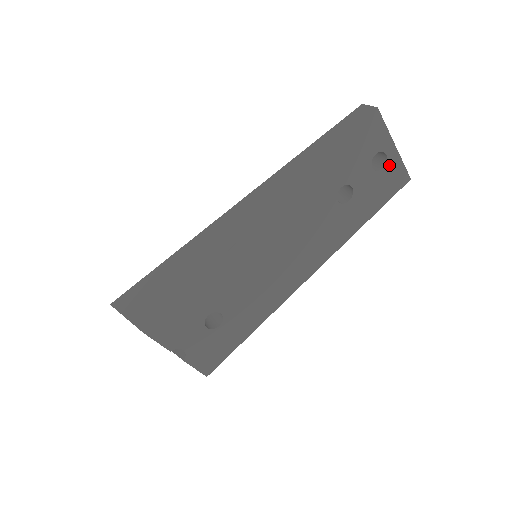
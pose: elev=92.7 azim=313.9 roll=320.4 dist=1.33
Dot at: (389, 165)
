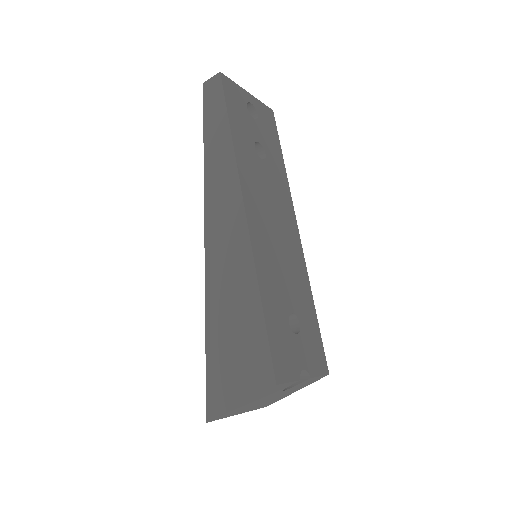
Dot at: (258, 110)
